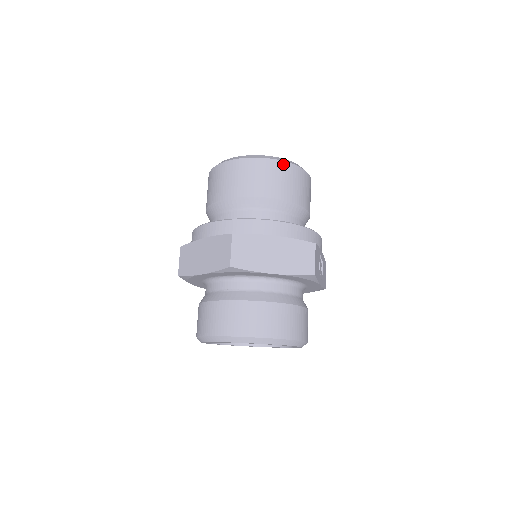
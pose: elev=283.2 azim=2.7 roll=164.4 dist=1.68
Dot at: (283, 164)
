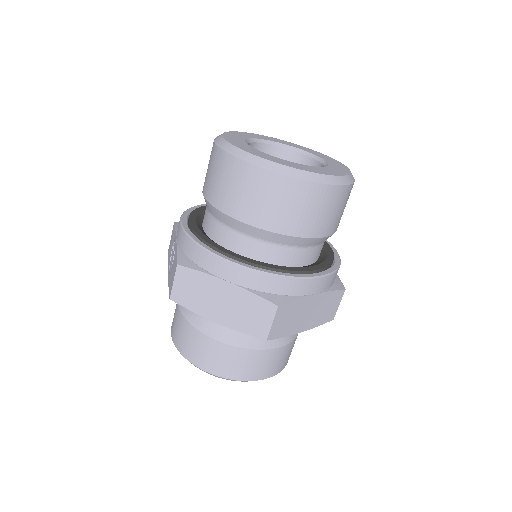
Dot at: (345, 189)
